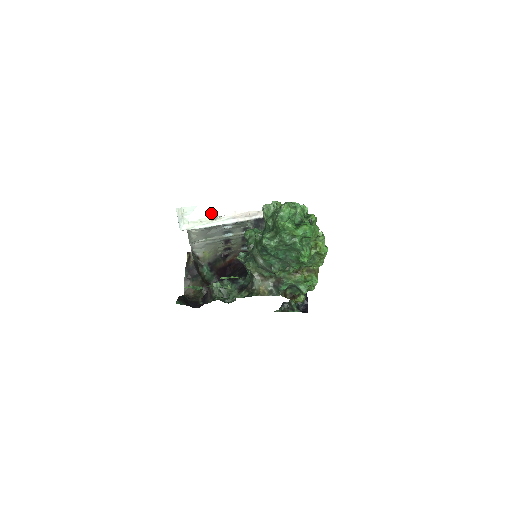
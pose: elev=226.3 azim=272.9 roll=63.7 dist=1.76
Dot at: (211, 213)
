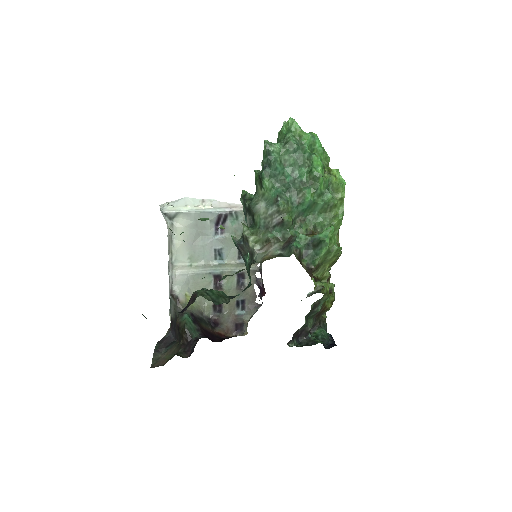
Dot at: occluded
